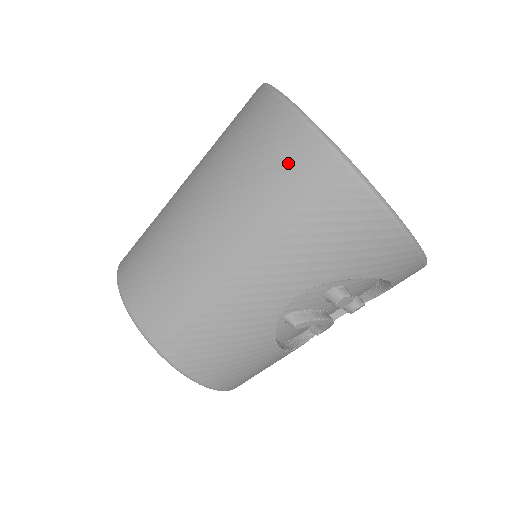
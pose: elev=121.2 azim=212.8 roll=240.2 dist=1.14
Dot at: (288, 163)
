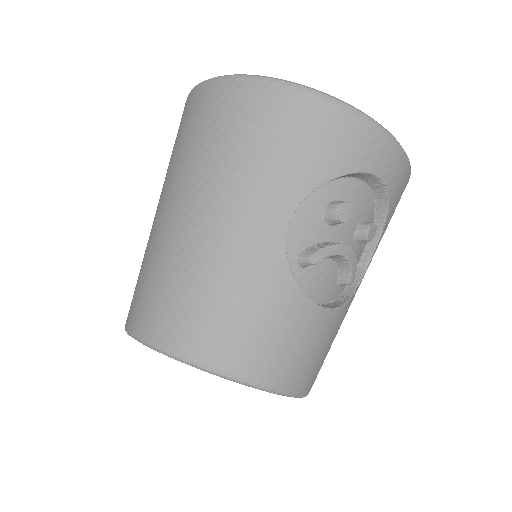
Dot at: (219, 112)
